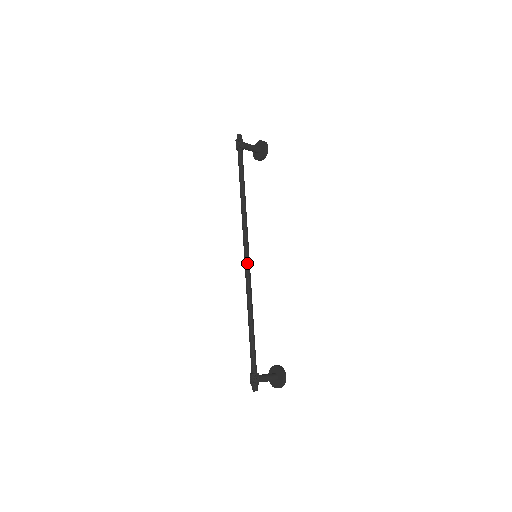
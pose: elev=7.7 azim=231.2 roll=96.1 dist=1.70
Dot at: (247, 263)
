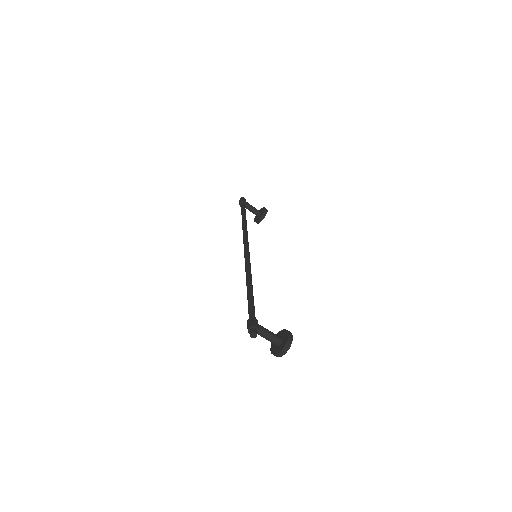
Dot at: (247, 252)
